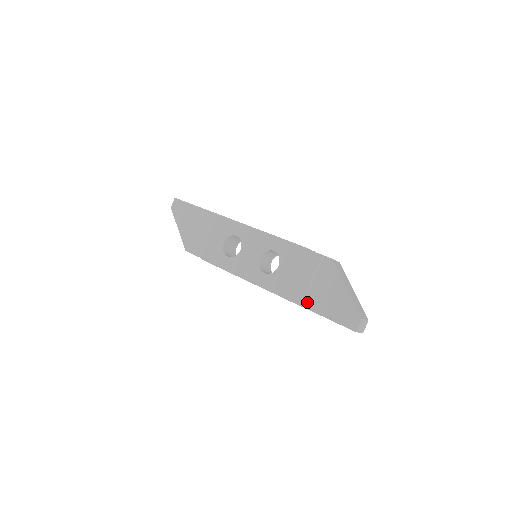
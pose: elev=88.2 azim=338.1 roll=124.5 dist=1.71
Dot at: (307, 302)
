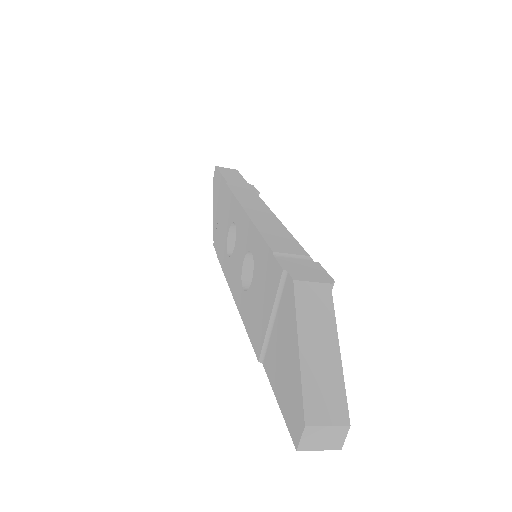
Dot at: (265, 356)
